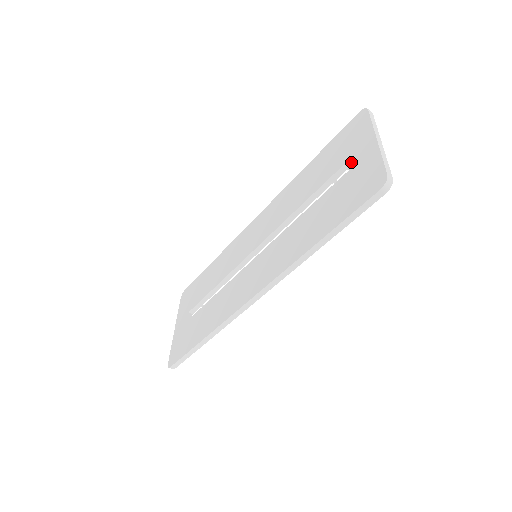
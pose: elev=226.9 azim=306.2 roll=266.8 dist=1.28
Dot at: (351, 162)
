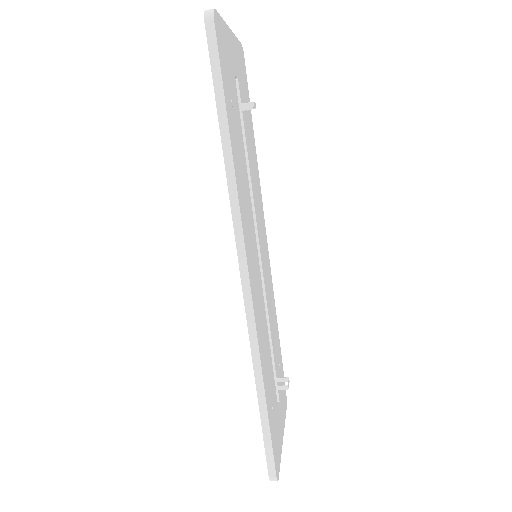
Dot at: occluded
